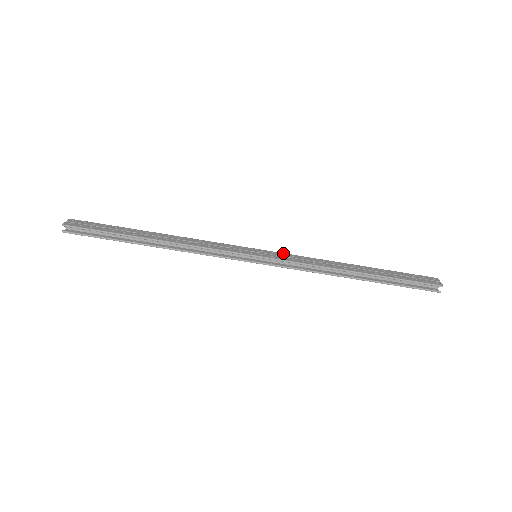
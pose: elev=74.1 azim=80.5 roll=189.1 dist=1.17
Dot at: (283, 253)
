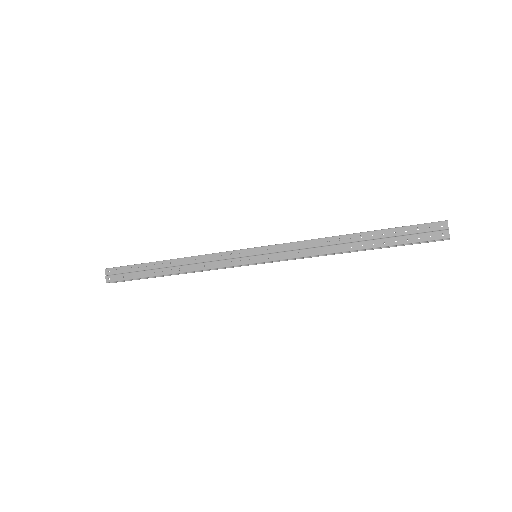
Dot at: (278, 245)
